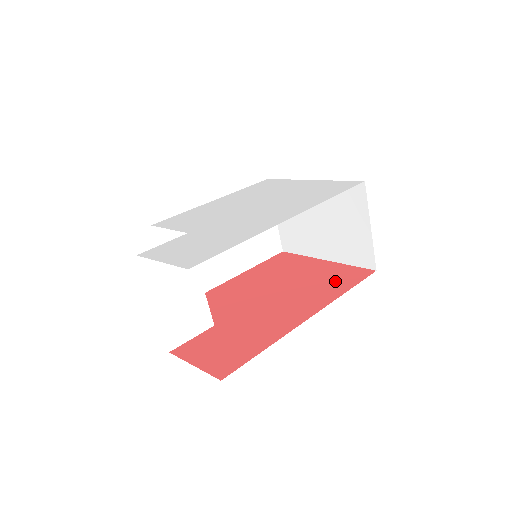
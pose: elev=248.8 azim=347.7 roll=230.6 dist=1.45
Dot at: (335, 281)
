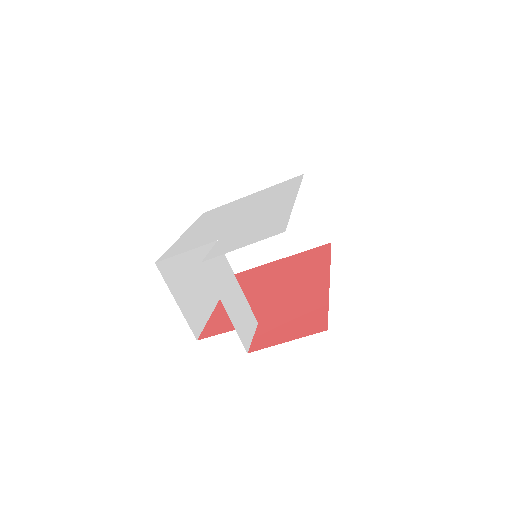
Dot at: (311, 260)
